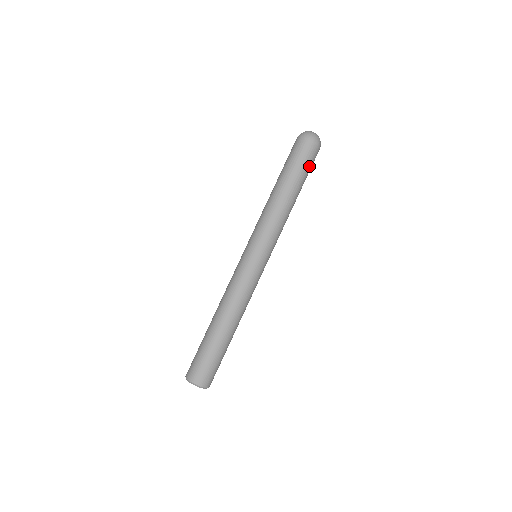
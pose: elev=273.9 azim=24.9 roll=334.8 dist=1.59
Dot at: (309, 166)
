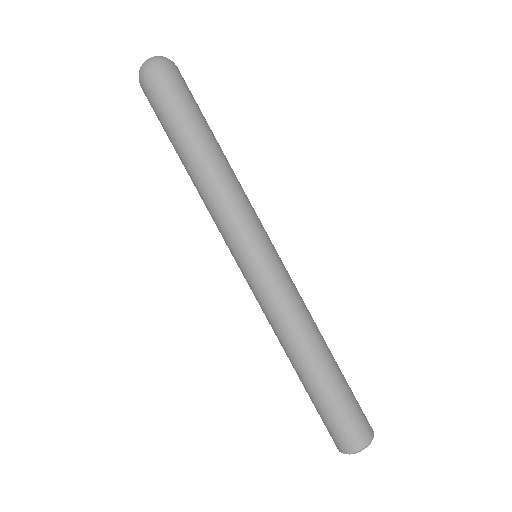
Dot at: (185, 100)
